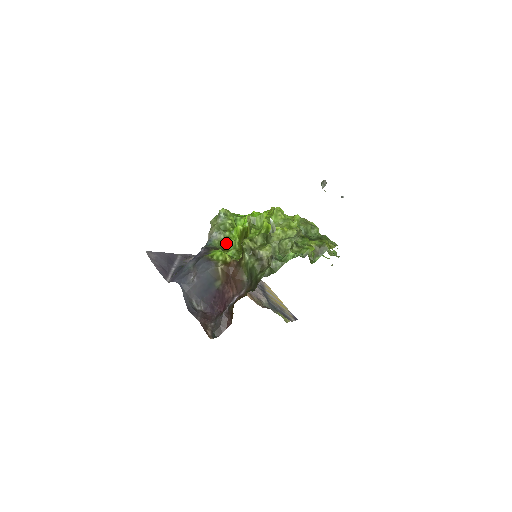
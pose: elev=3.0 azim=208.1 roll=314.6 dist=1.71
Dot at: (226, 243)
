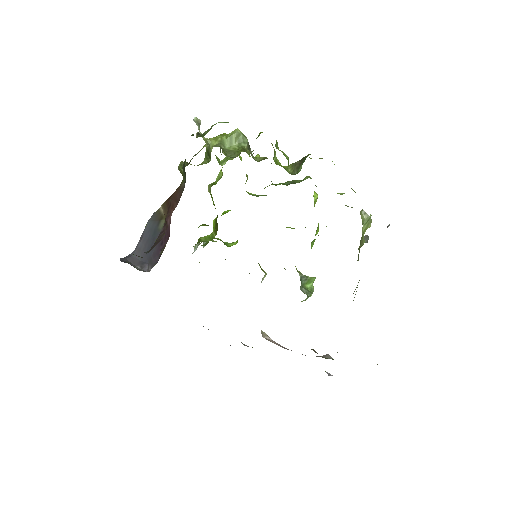
Dot at: (201, 239)
